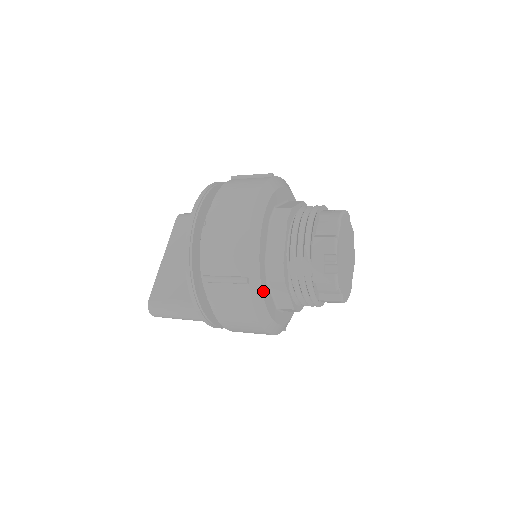
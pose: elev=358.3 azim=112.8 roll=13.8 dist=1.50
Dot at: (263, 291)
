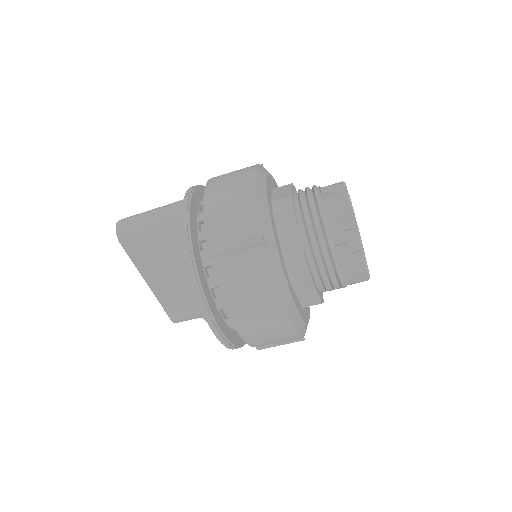
Dot at: (270, 176)
